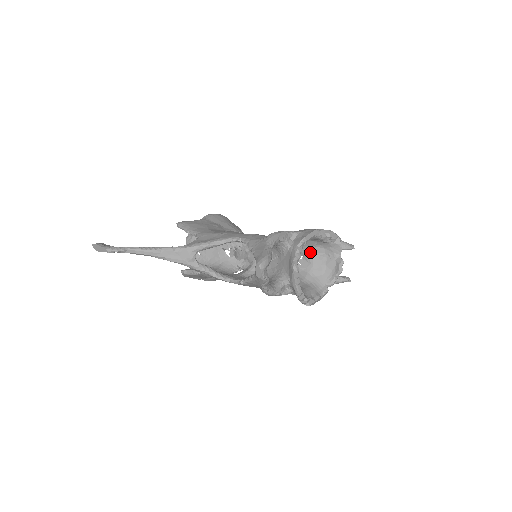
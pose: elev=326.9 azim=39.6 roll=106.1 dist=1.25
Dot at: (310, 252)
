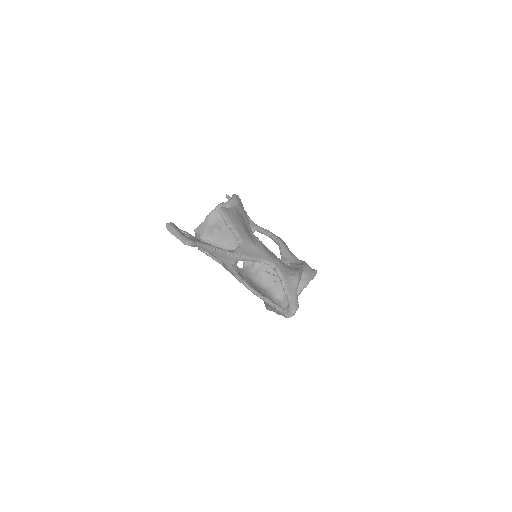
Dot at: occluded
